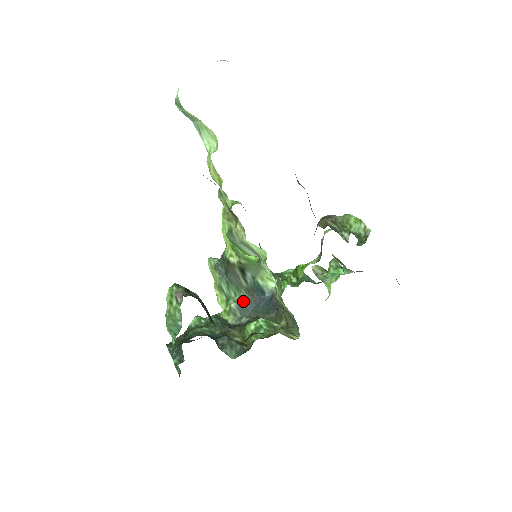
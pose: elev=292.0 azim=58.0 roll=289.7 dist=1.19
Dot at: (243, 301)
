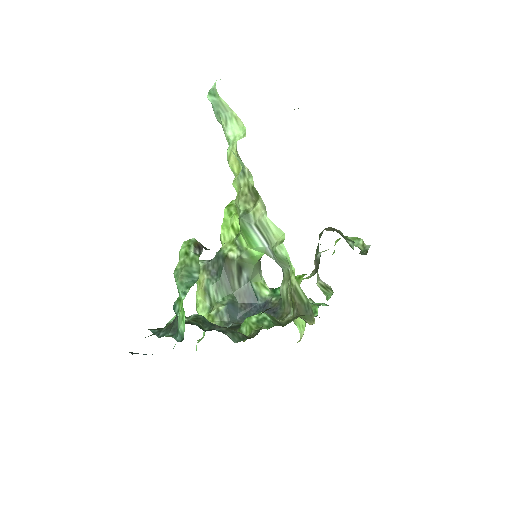
Dot at: (232, 306)
